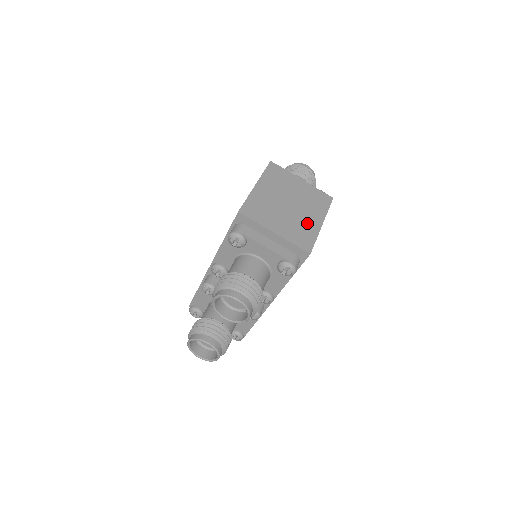
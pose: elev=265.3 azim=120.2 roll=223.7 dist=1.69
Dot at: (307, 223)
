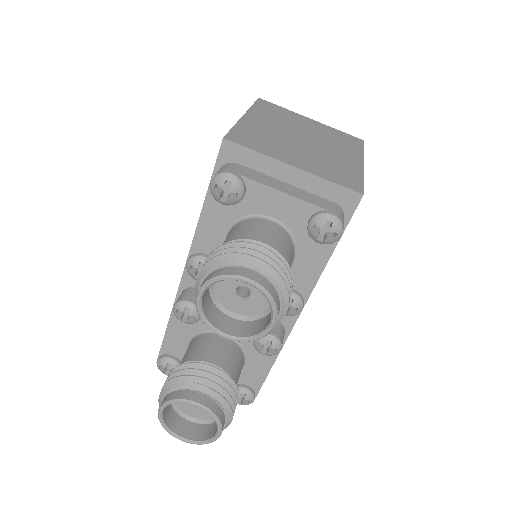
Dot at: (340, 160)
